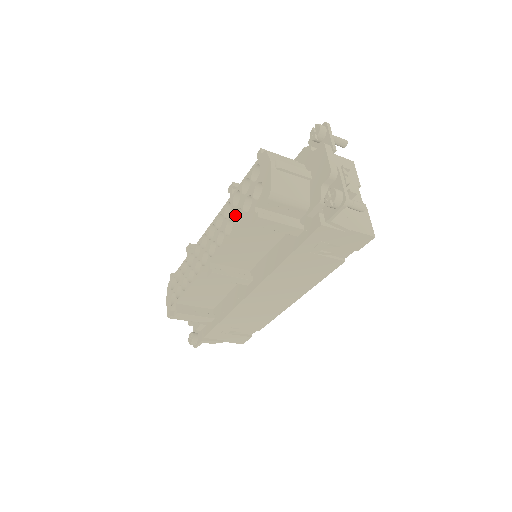
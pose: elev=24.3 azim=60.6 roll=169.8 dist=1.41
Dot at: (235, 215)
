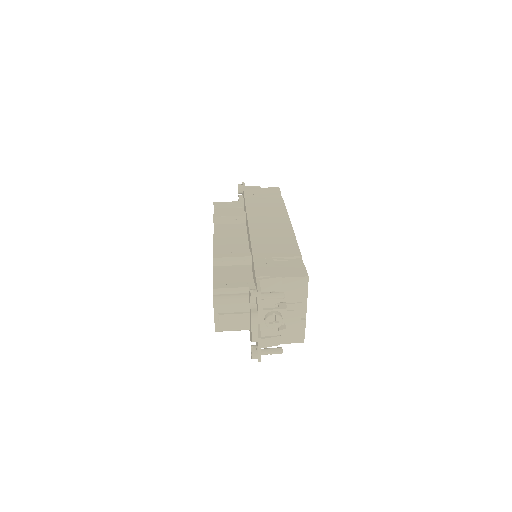
Dot at: occluded
